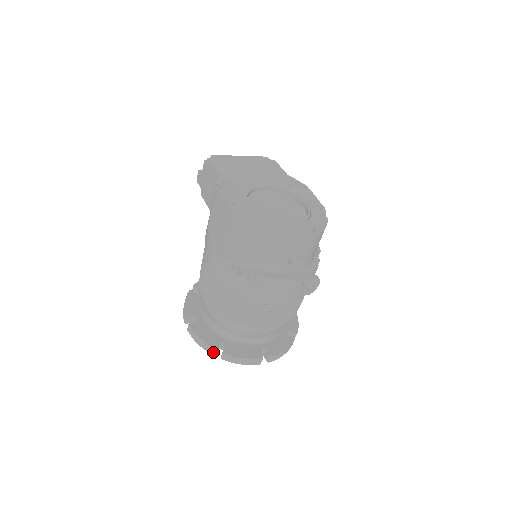
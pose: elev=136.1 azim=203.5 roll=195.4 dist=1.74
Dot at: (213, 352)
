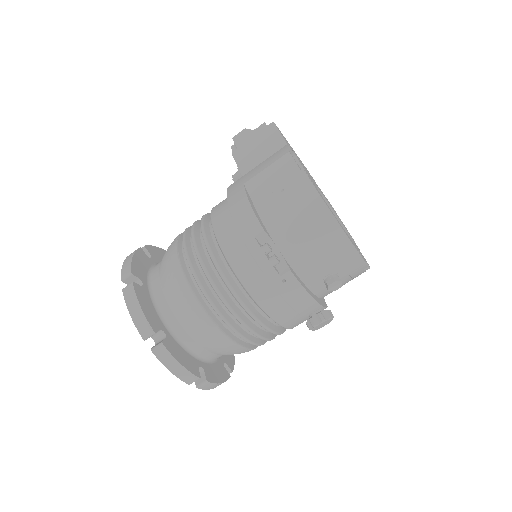
Dot at: (147, 336)
